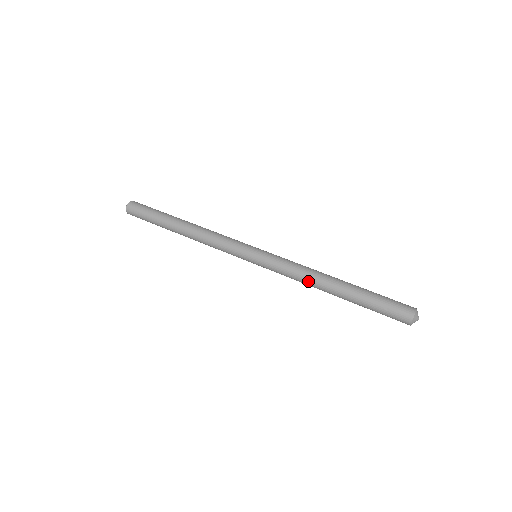
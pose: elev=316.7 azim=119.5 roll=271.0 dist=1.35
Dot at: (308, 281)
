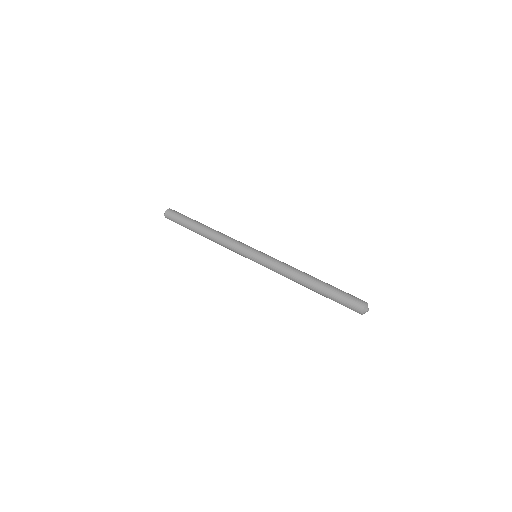
Dot at: occluded
